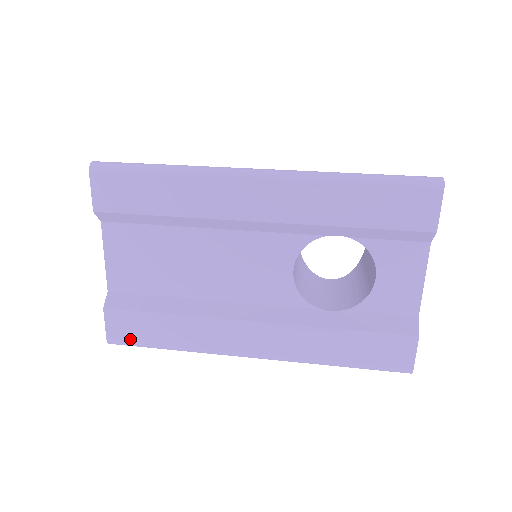
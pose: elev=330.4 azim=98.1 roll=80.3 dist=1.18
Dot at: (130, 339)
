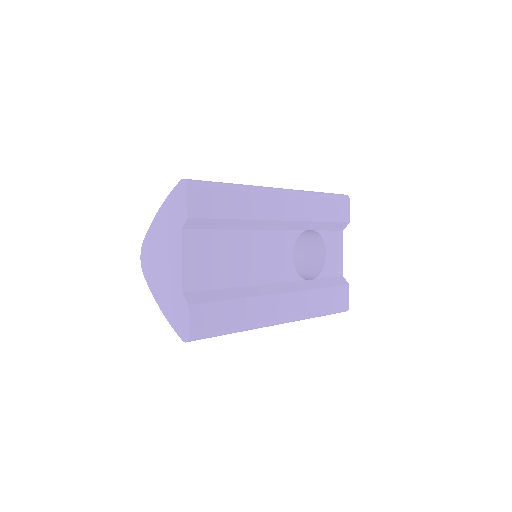
Dot at: (207, 330)
